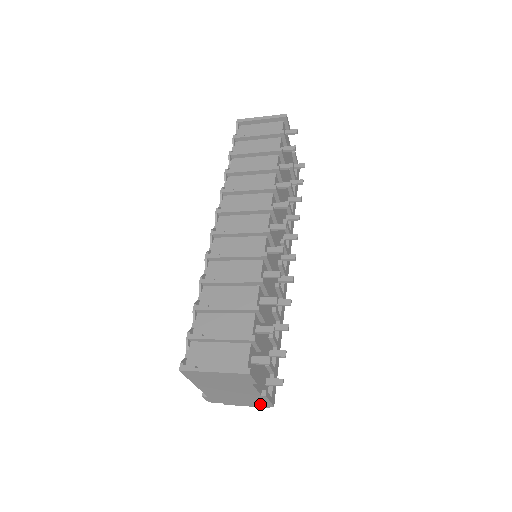
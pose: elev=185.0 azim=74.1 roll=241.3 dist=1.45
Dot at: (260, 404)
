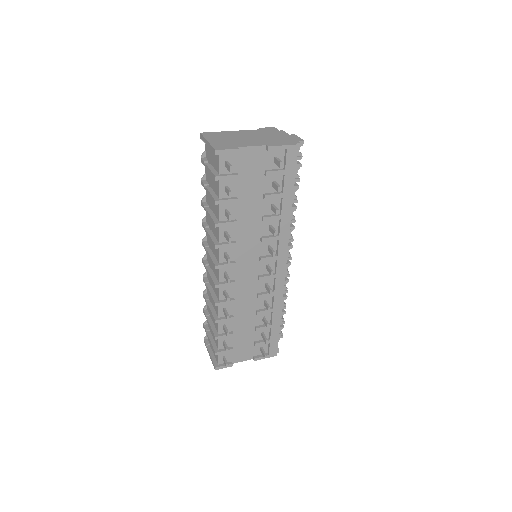
Dot at: occluded
